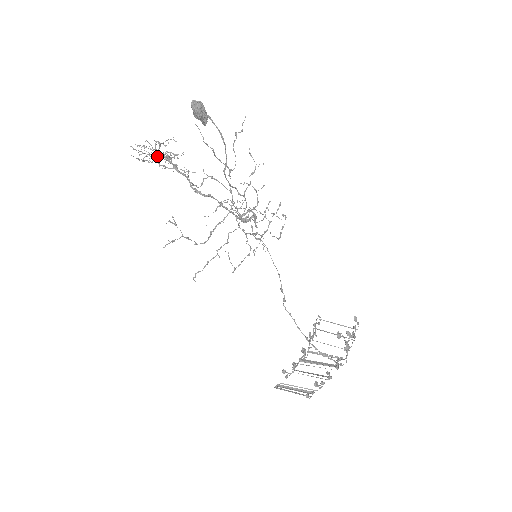
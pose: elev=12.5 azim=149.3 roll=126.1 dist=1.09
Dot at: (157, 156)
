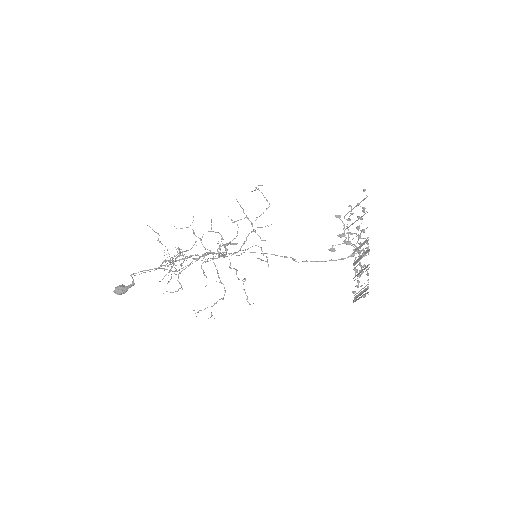
Dot at: occluded
